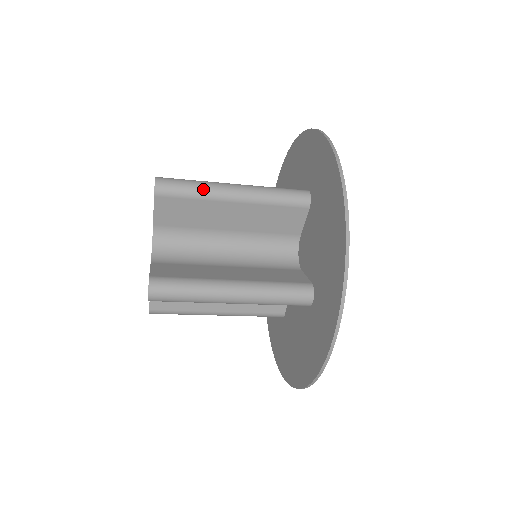
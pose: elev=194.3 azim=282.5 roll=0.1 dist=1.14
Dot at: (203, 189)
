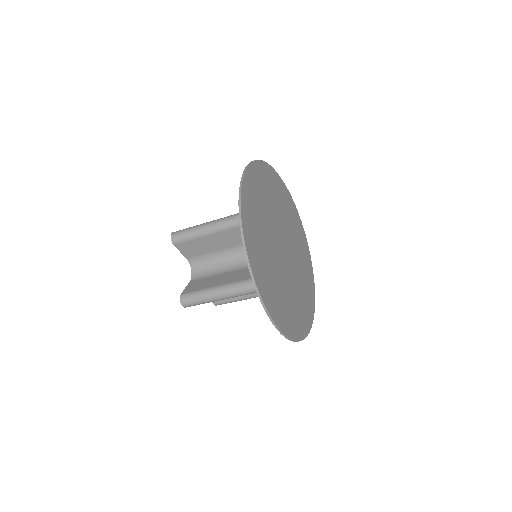
Dot at: (196, 232)
